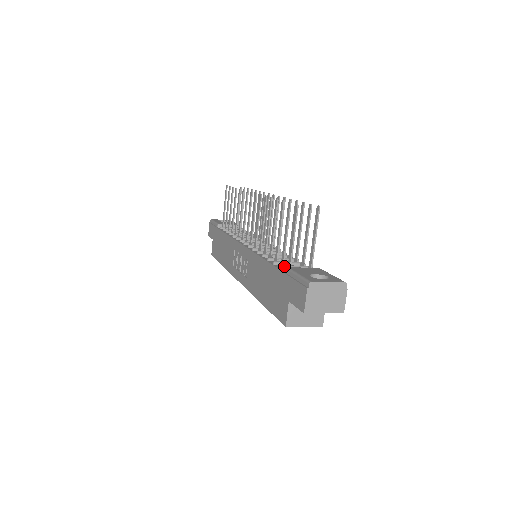
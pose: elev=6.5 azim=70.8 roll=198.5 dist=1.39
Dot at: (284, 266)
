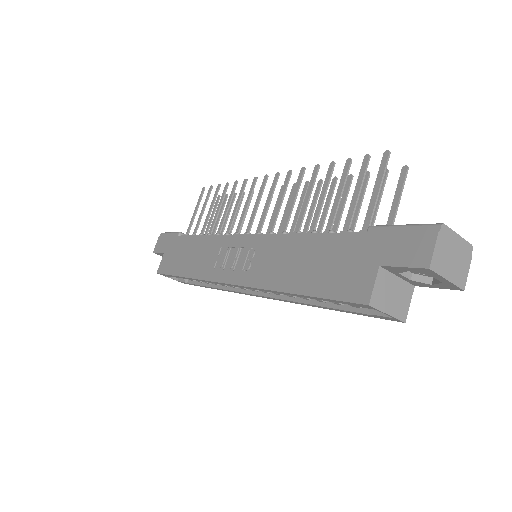
Dot at: occluded
